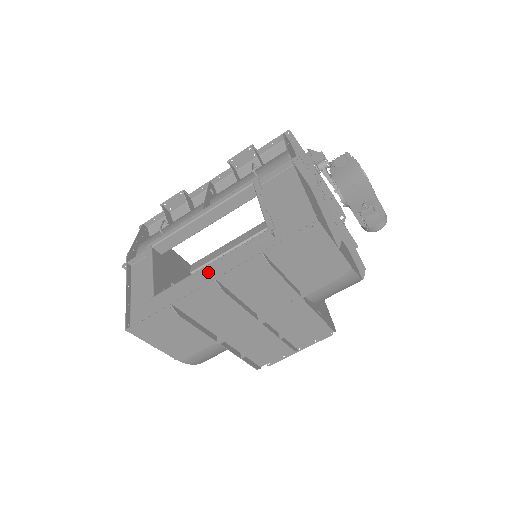
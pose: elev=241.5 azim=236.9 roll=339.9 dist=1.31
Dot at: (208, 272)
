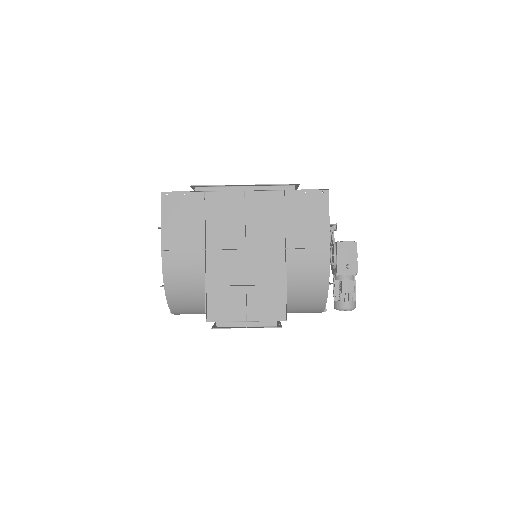
Dot at: occluded
